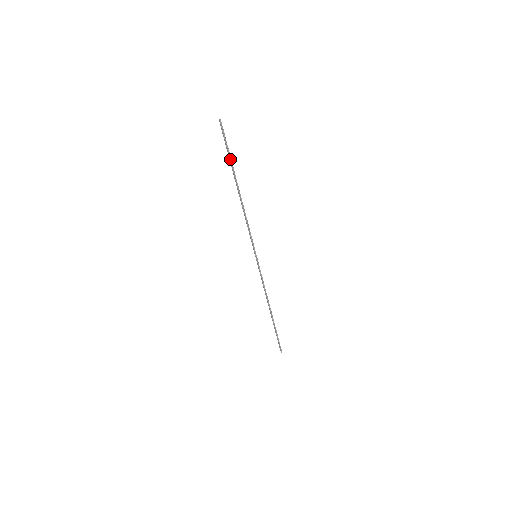
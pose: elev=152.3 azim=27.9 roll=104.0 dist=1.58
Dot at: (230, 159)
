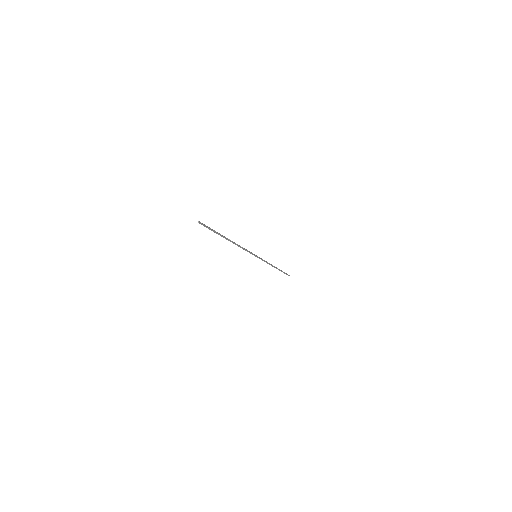
Dot at: (216, 233)
